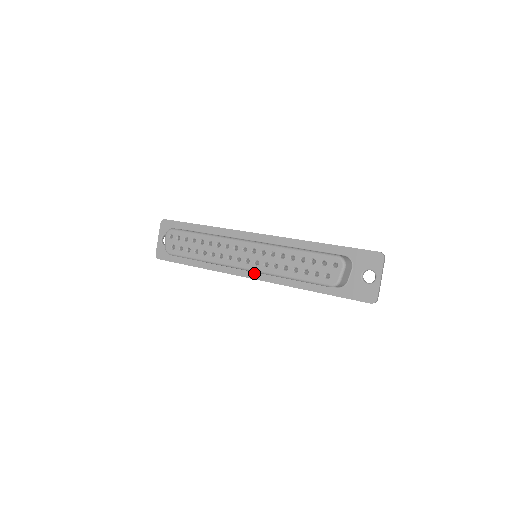
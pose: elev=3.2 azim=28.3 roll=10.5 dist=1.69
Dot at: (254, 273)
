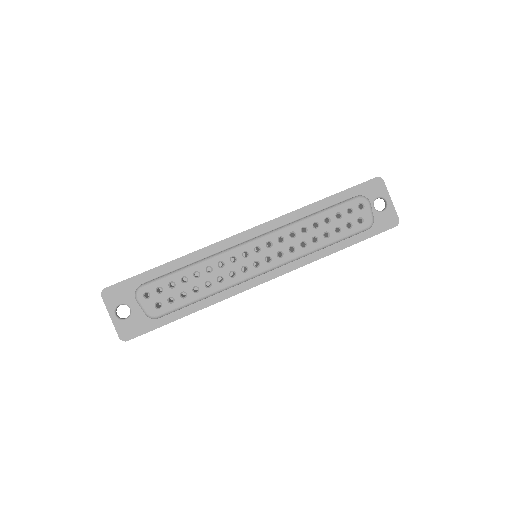
Dot at: (268, 273)
